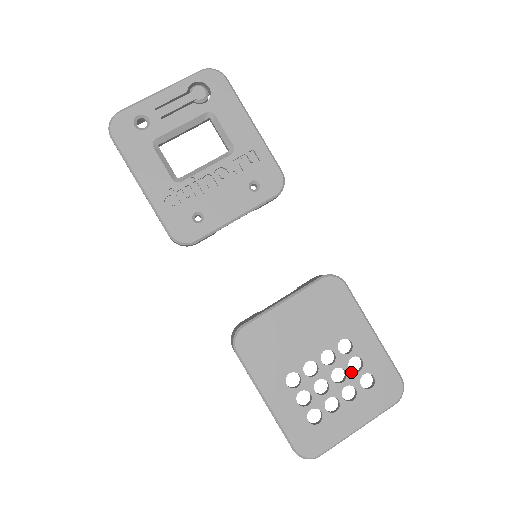
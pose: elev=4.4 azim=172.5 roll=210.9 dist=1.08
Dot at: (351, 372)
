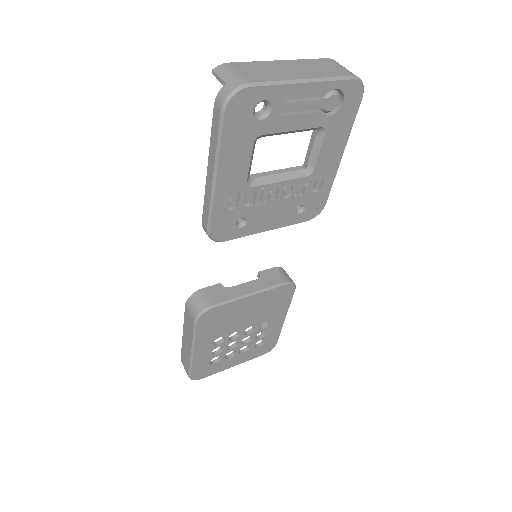
Dot at: (255, 339)
